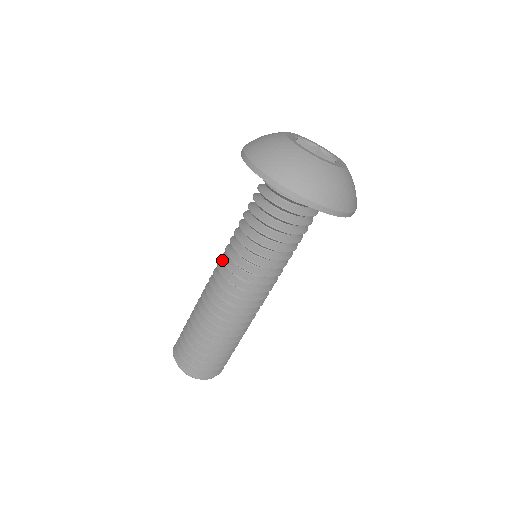
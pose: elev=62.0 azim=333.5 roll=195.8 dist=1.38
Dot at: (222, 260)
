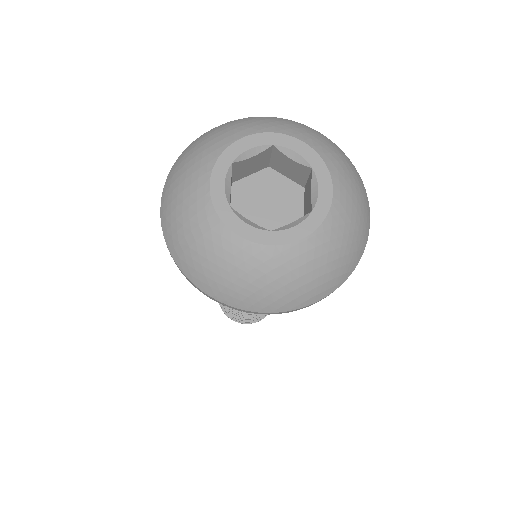
Dot at: occluded
